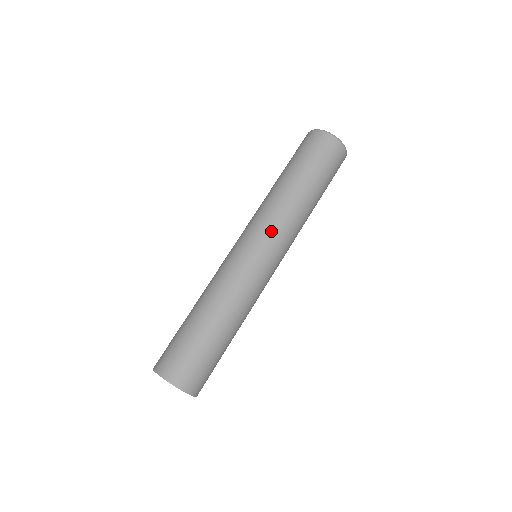
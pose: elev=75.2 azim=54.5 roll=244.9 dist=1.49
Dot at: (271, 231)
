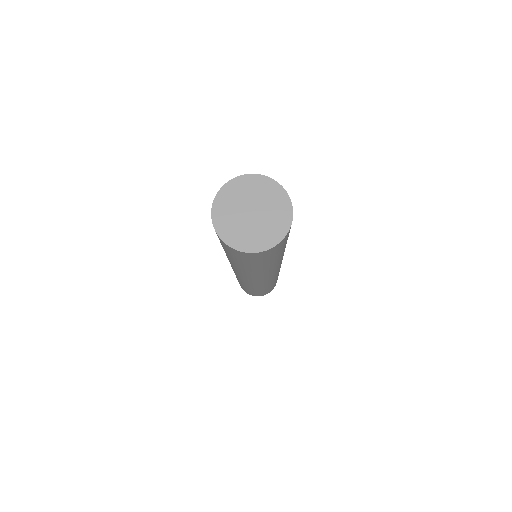
Dot at: occluded
